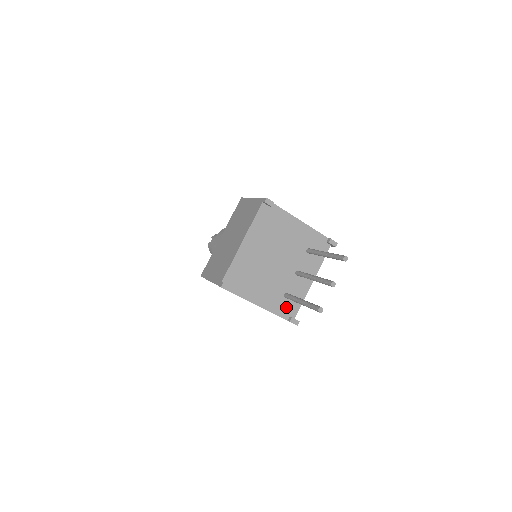
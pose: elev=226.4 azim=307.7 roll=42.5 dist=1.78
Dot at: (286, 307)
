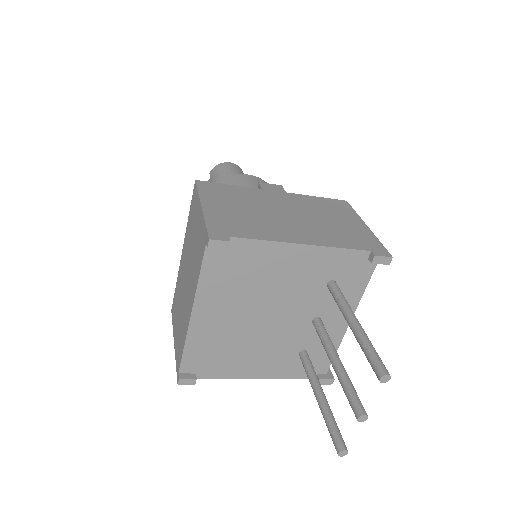
Dot at: occluded
